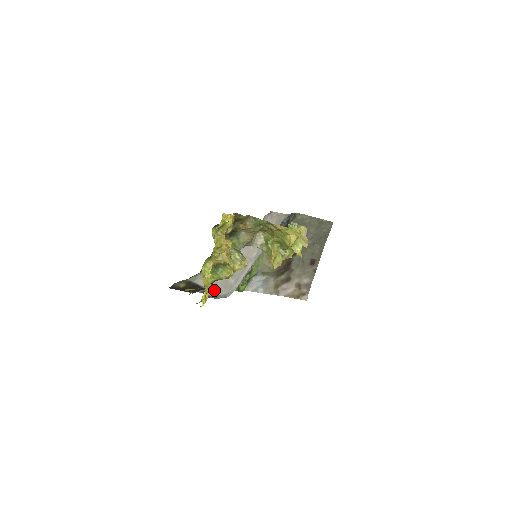
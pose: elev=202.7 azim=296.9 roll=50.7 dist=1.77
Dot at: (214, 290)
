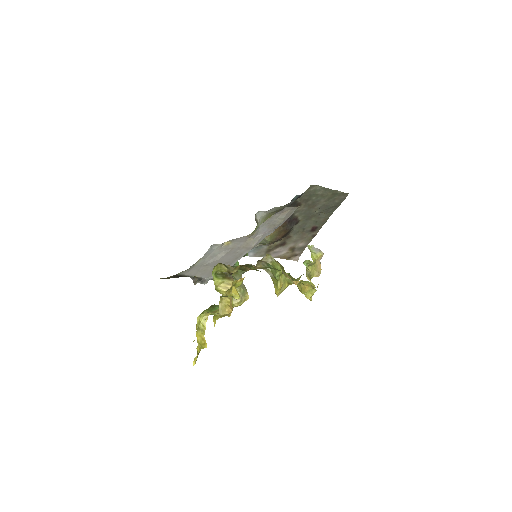
Dot at: (201, 276)
